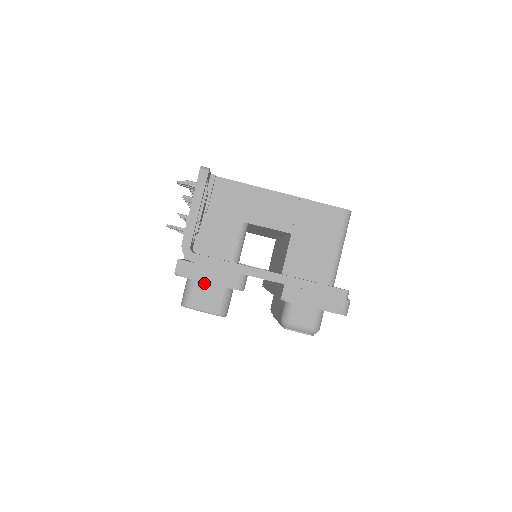
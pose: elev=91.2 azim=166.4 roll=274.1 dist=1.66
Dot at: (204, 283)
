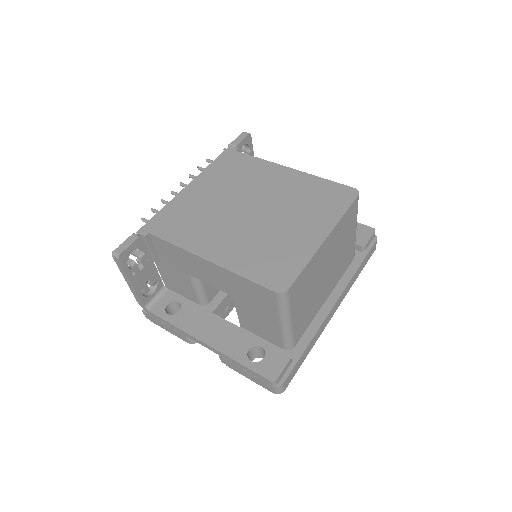
Dot at: occluded
